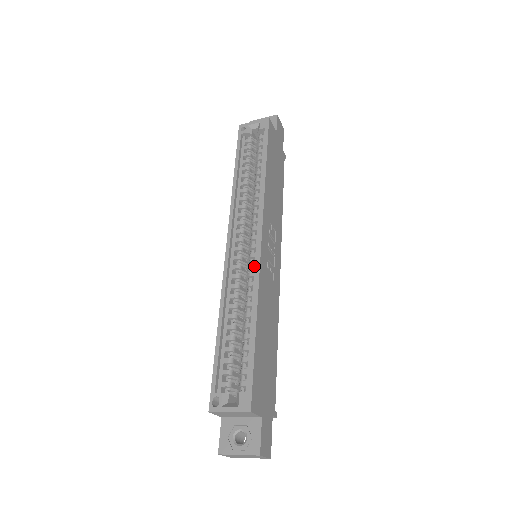
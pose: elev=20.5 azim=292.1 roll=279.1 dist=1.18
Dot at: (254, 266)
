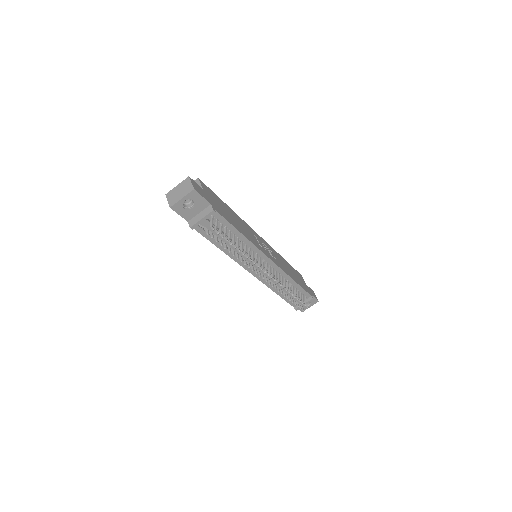
Dot at: occluded
